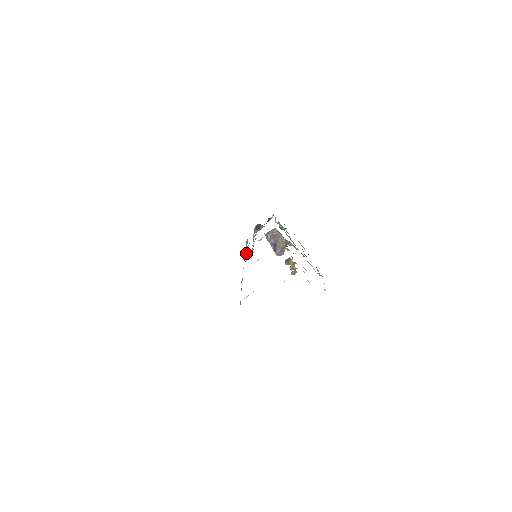
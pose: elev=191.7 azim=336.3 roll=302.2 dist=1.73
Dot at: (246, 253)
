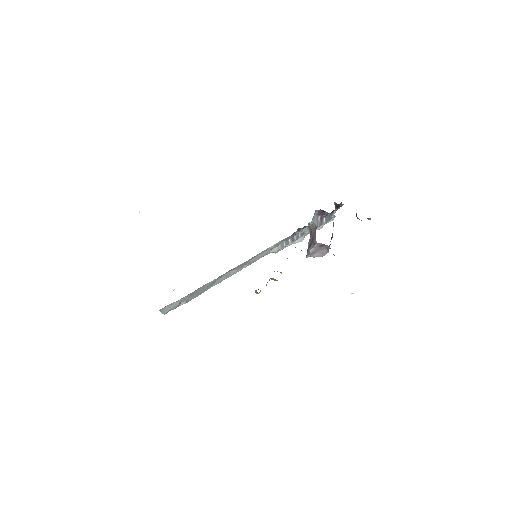
Dot at: occluded
